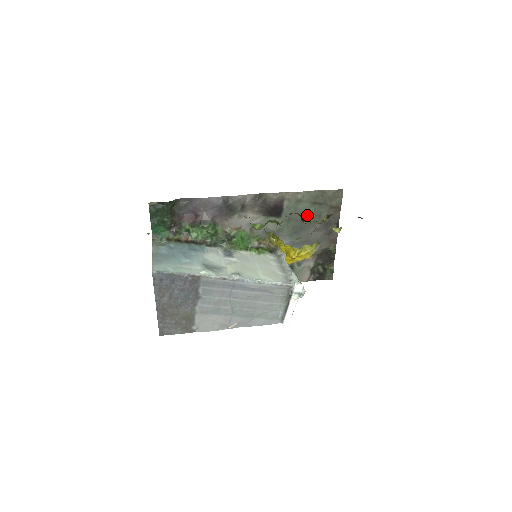
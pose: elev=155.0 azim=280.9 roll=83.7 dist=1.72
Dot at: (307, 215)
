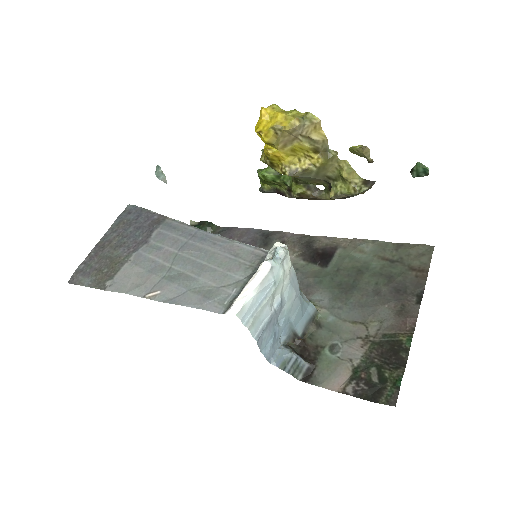
Dot at: (367, 271)
